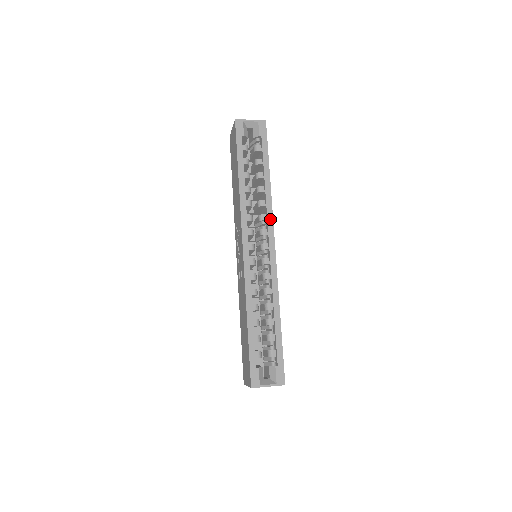
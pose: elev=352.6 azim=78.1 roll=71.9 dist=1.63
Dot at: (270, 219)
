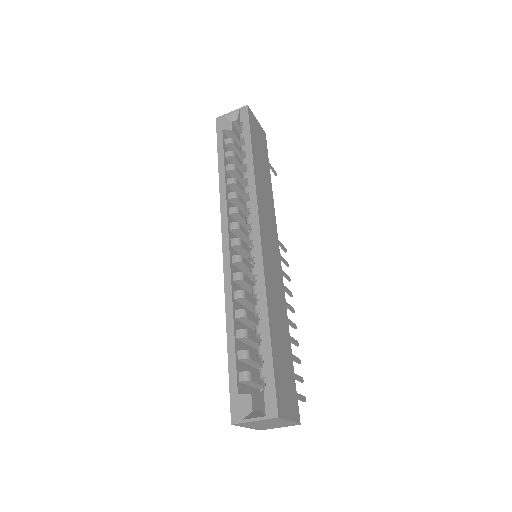
Dot at: (253, 203)
